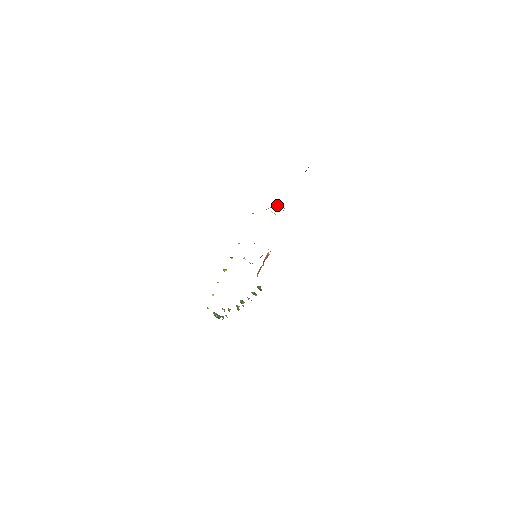
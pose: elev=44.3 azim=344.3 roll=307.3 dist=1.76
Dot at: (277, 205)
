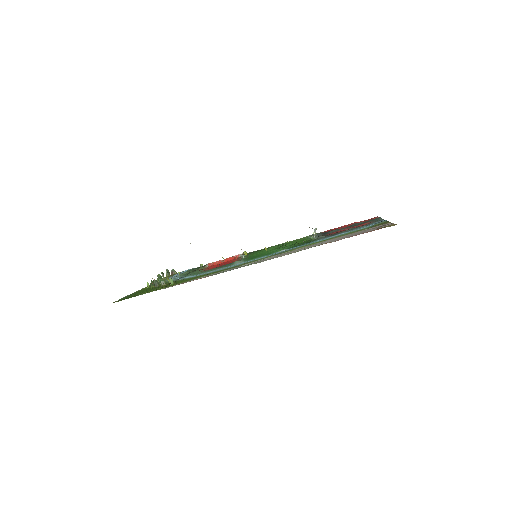
Dot at: (315, 229)
